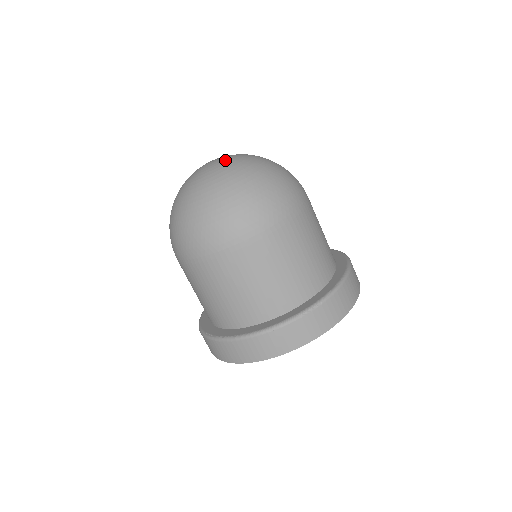
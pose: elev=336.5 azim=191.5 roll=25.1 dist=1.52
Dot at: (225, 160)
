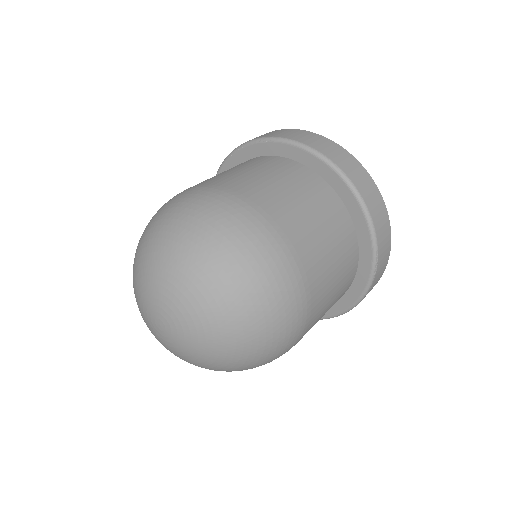
Dot at: (186, 327)
